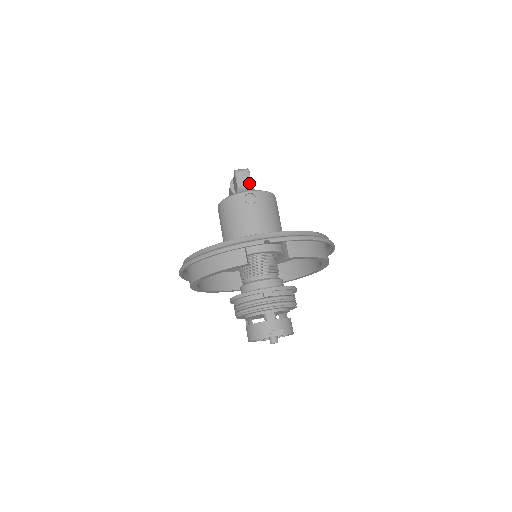
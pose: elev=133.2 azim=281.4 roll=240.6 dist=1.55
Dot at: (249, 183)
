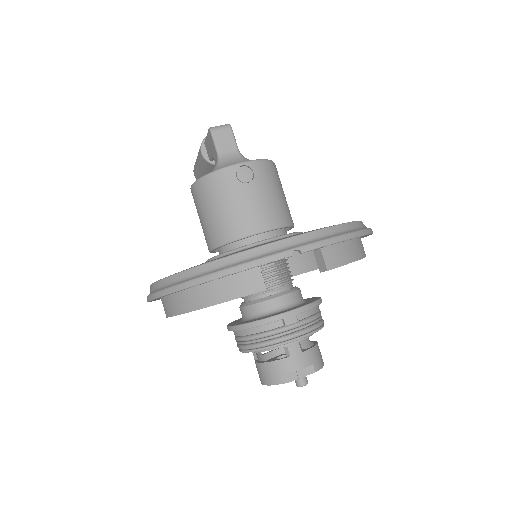
Dot at: (234, 147)
